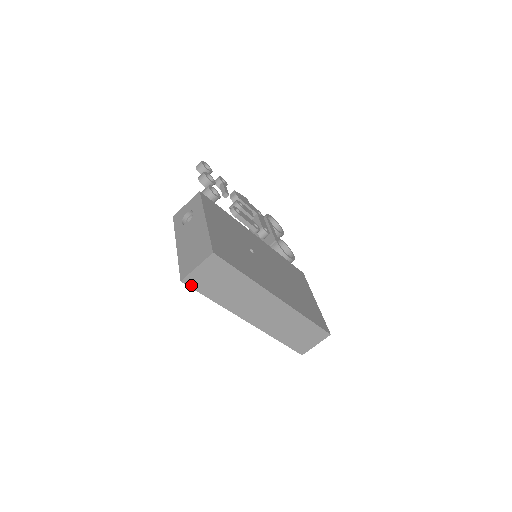
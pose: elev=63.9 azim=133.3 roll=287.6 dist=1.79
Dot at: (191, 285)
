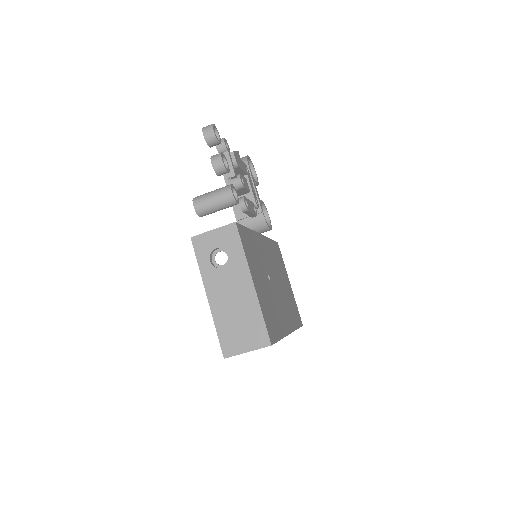
Dot at: occluded
